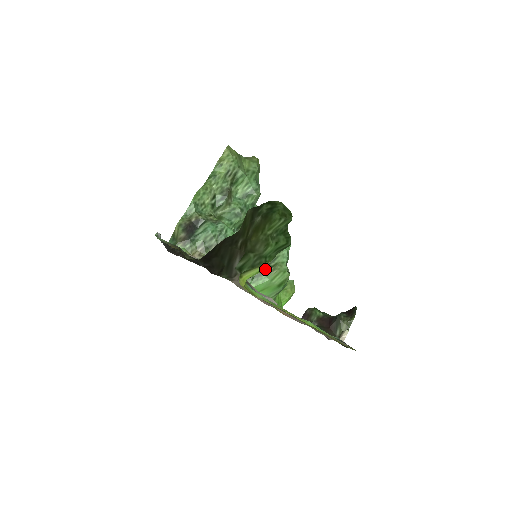
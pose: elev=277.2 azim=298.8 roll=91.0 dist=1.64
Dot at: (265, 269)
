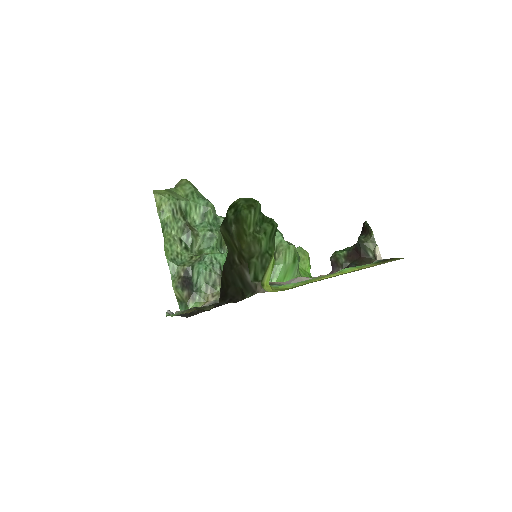
Dot at: occluded
